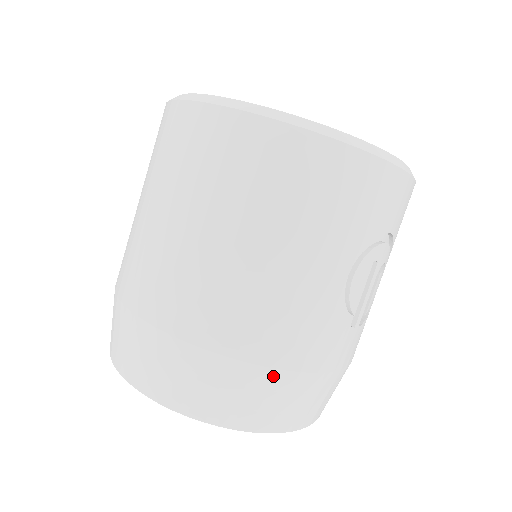
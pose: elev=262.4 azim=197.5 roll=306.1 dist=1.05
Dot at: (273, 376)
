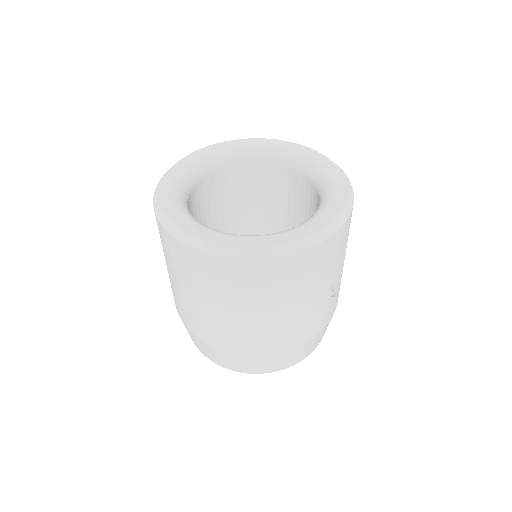
Dot at: (306, 344)
